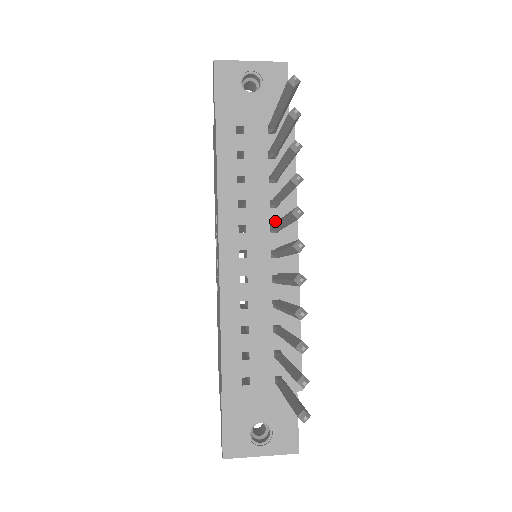
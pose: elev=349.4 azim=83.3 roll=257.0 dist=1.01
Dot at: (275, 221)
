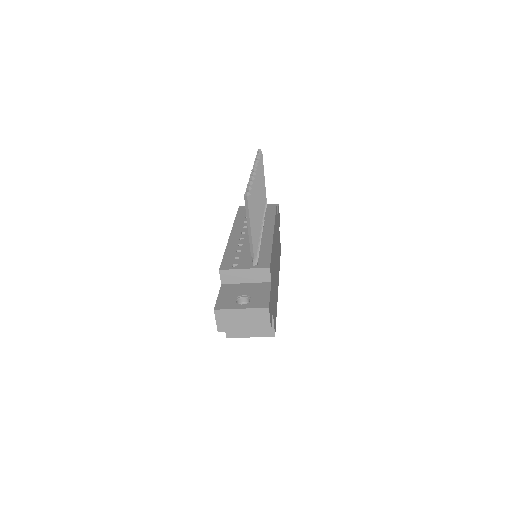
Dot at: occluded
